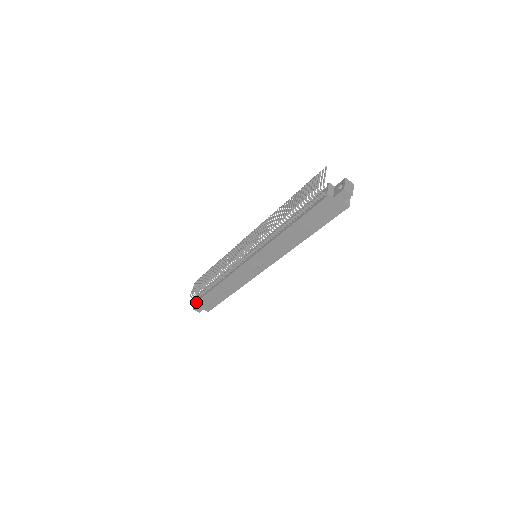
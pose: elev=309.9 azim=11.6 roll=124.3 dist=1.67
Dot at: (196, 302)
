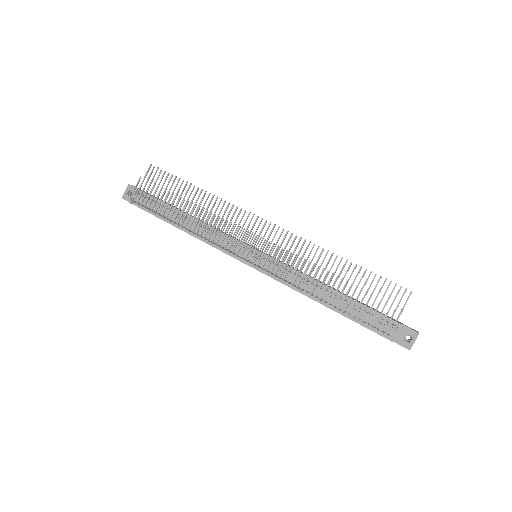
Dot at: occluded
